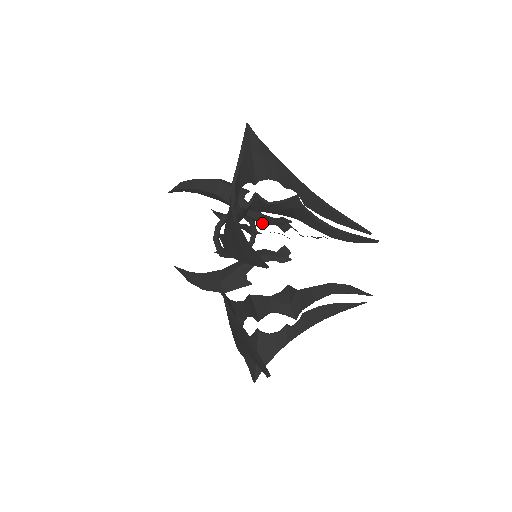
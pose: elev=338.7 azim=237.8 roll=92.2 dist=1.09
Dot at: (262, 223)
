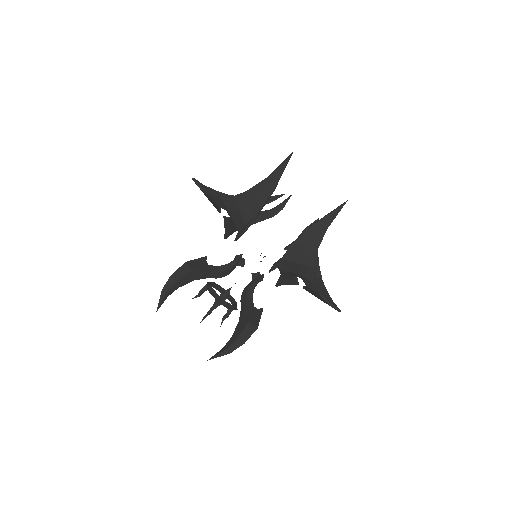
Dot at: (228, 274)
